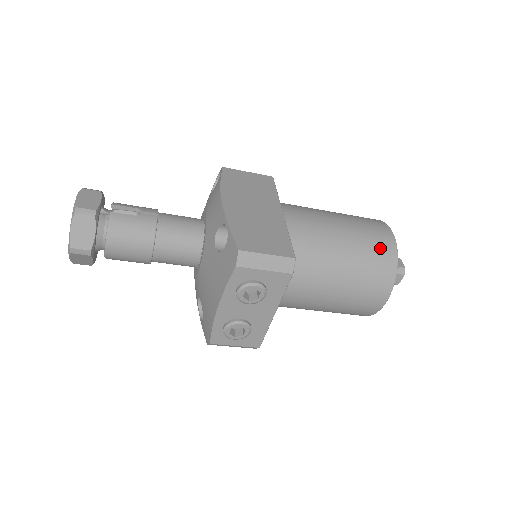
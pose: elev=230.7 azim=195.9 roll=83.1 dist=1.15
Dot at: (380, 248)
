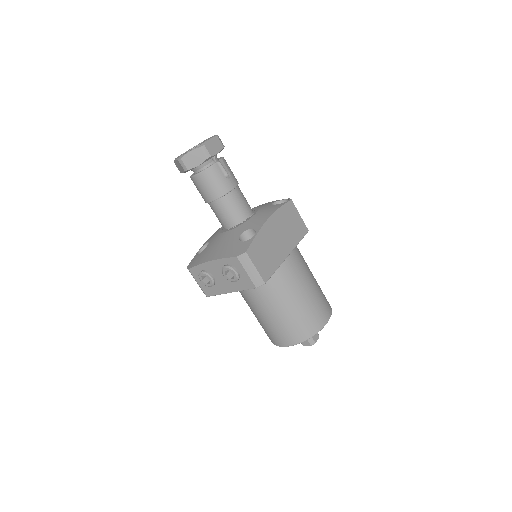
Dot at: (312, 322)
